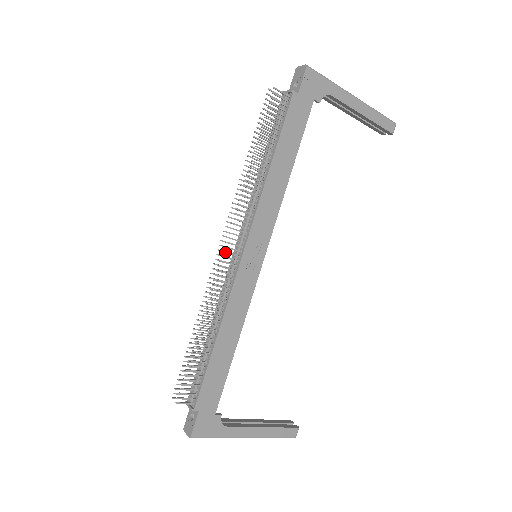
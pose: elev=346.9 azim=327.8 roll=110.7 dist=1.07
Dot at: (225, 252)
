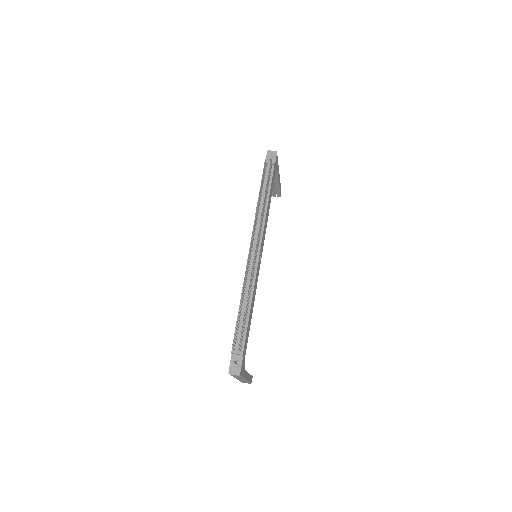
Dot at: occluded
